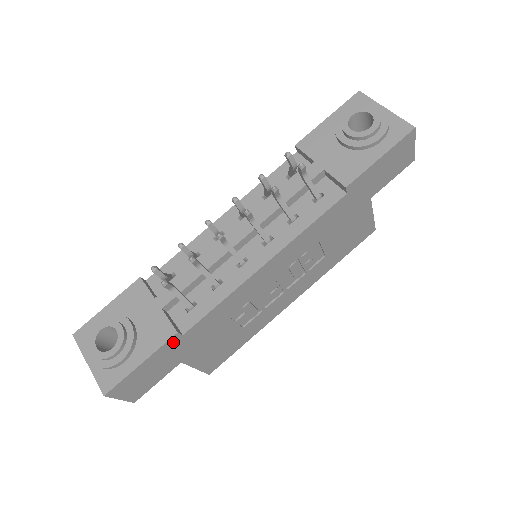
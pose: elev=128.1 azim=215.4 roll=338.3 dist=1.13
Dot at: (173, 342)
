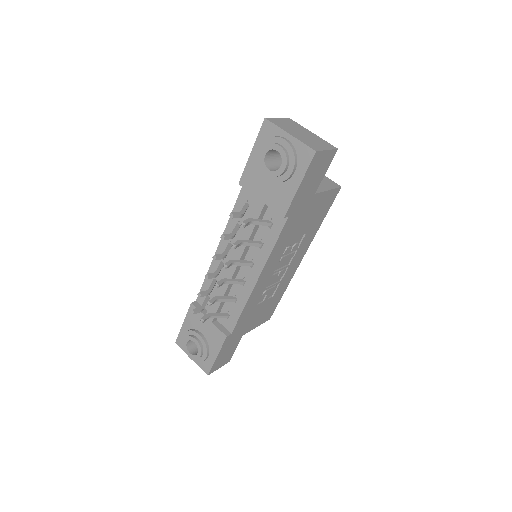
Dot at: (228, 339)
